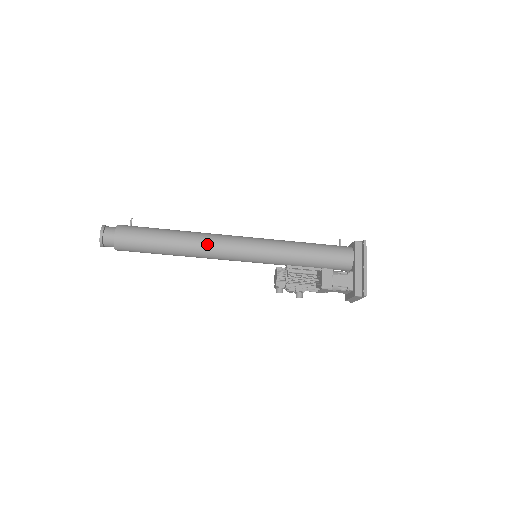
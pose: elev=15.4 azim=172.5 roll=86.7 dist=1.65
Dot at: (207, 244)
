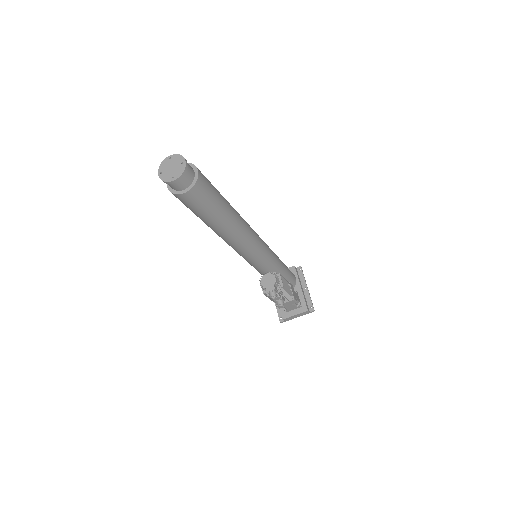
Dot at: (247, 226)
